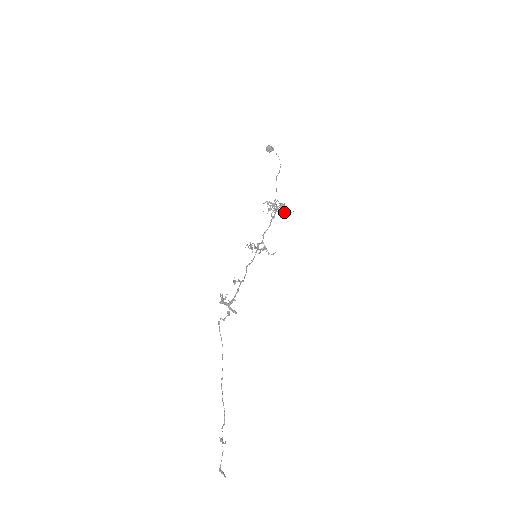
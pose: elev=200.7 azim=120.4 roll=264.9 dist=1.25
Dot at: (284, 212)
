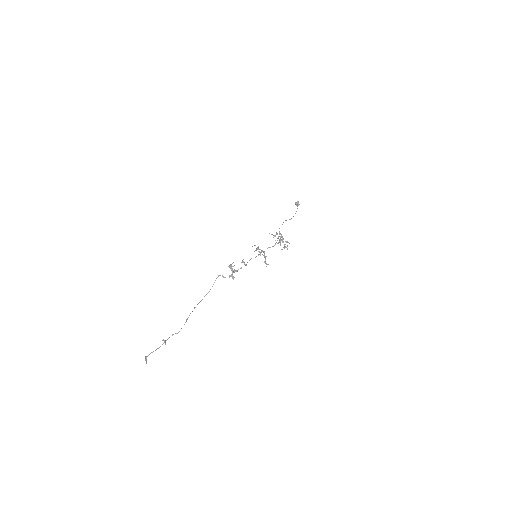
Dot at: occluded
